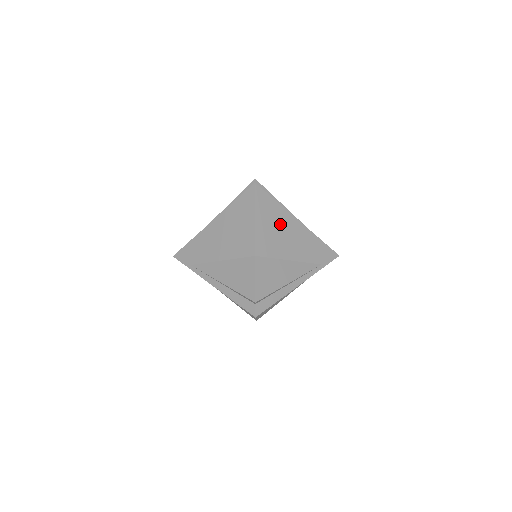
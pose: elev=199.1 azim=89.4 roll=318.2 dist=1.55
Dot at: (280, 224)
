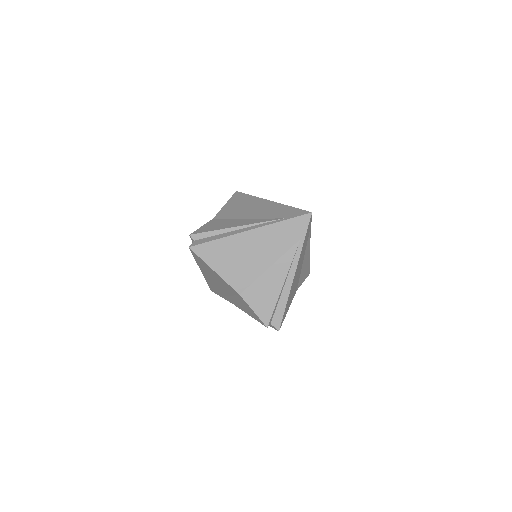
Dot at: (248, 204)
